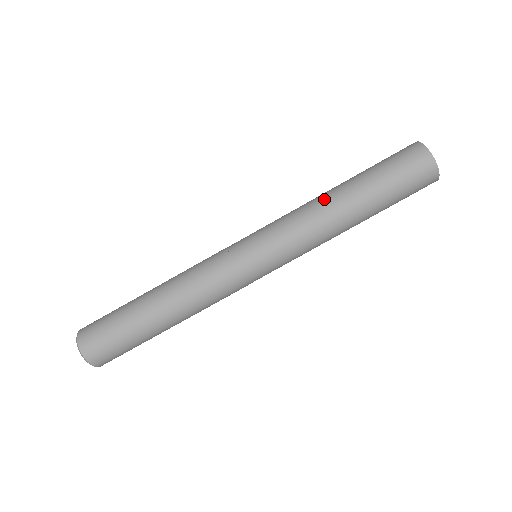
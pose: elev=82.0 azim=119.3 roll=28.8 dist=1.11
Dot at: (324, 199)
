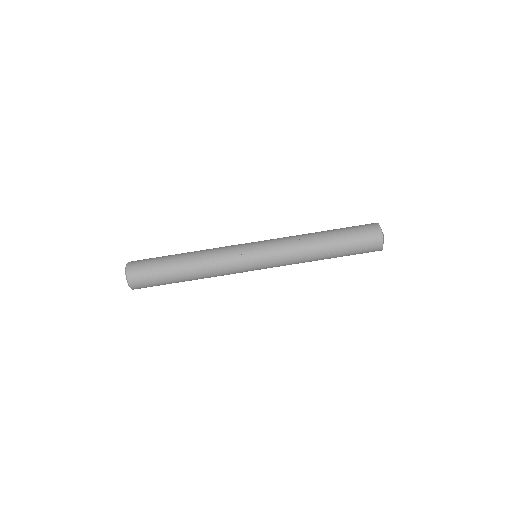
Dot at: (312, 245)
